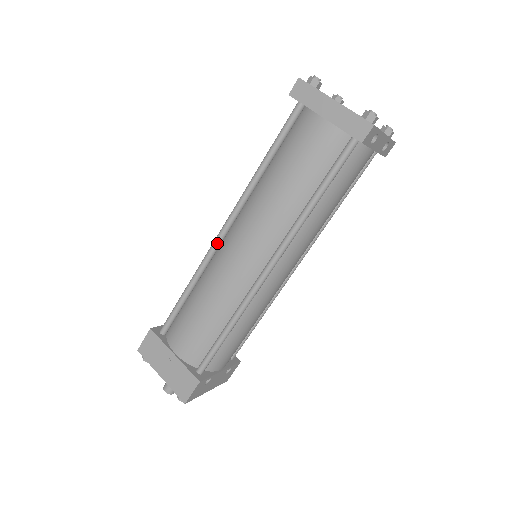
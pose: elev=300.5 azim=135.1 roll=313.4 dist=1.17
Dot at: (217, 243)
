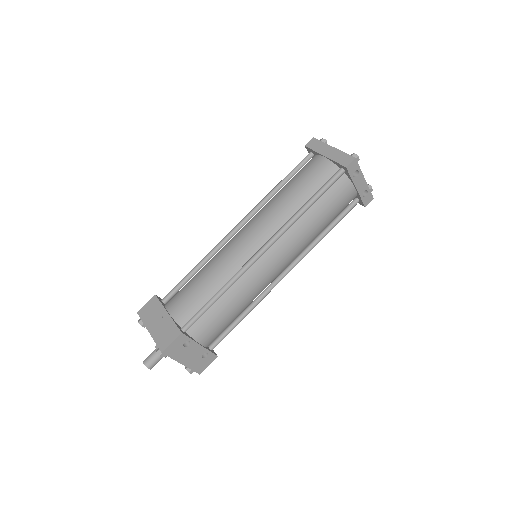
Dot at: (230, 234)
